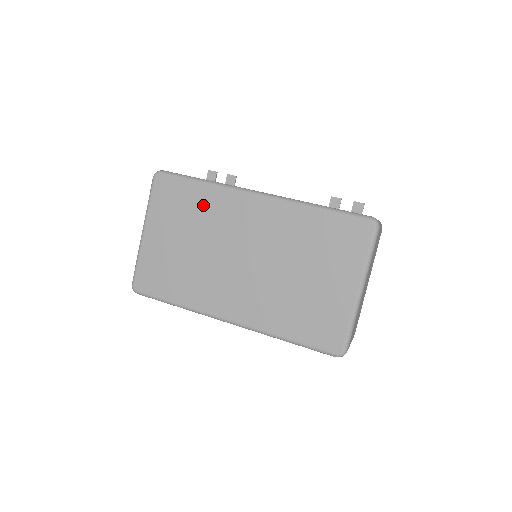
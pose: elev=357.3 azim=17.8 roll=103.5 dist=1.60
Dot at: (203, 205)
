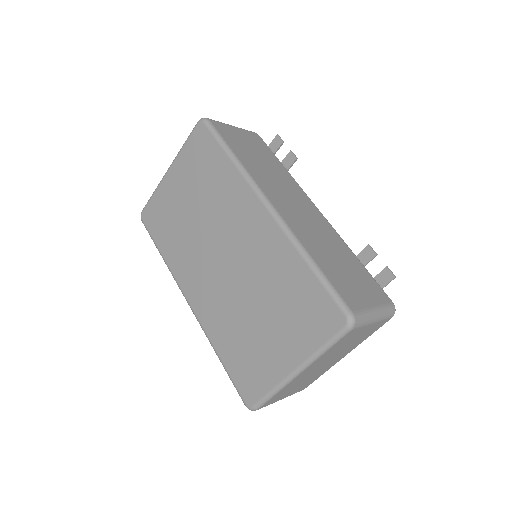
Dot at: (220, 181)
